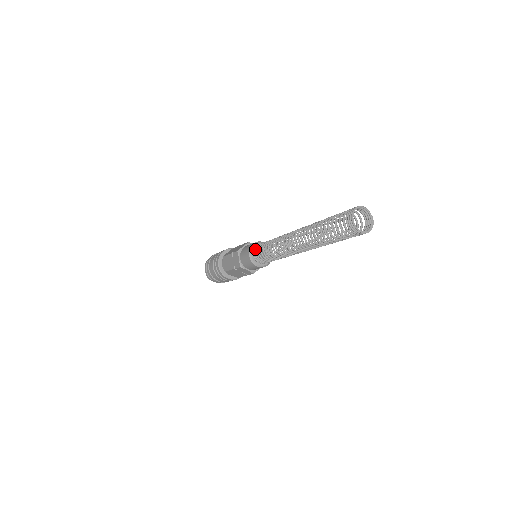
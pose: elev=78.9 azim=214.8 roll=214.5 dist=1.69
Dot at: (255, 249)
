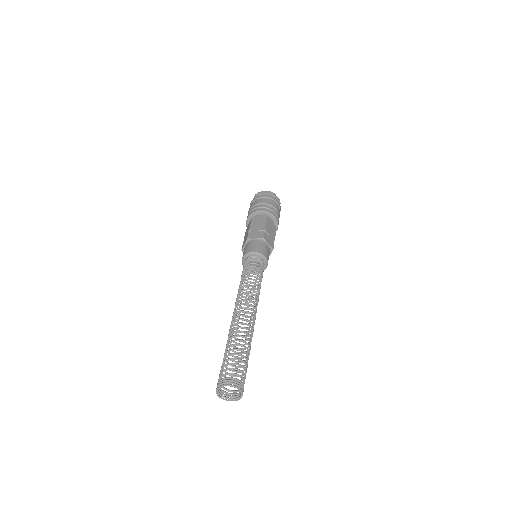
Dot at: (247, 260)
